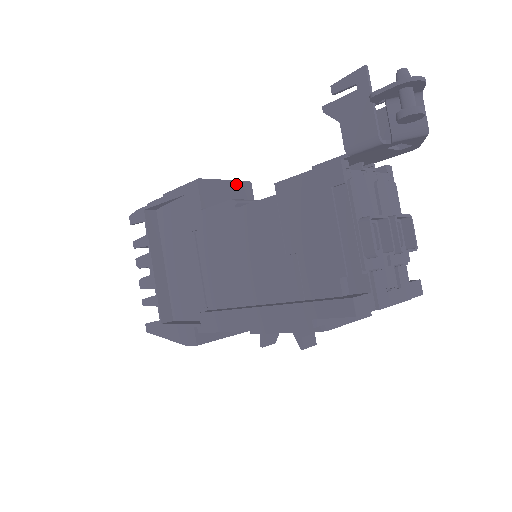
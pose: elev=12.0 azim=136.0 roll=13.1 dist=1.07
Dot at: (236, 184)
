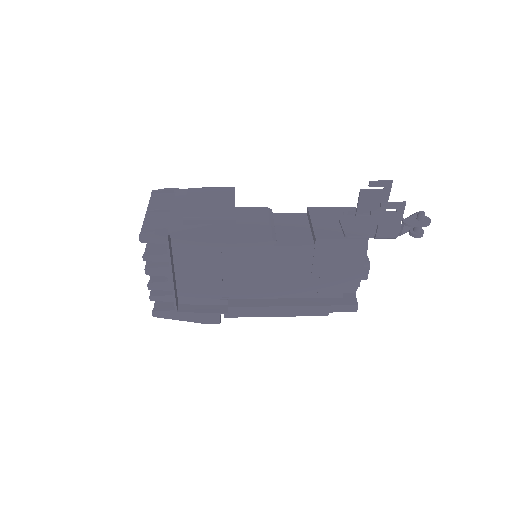
Dot at: occluded
